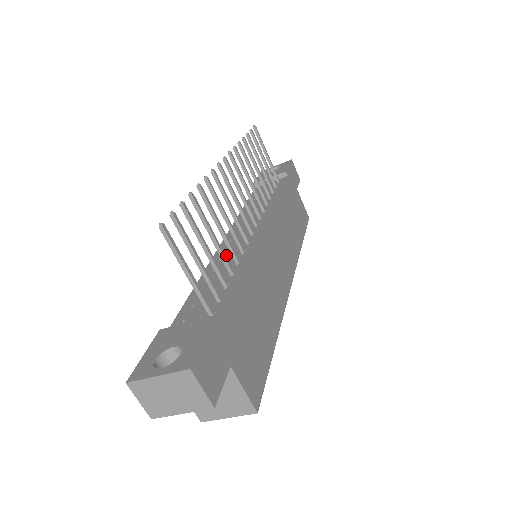
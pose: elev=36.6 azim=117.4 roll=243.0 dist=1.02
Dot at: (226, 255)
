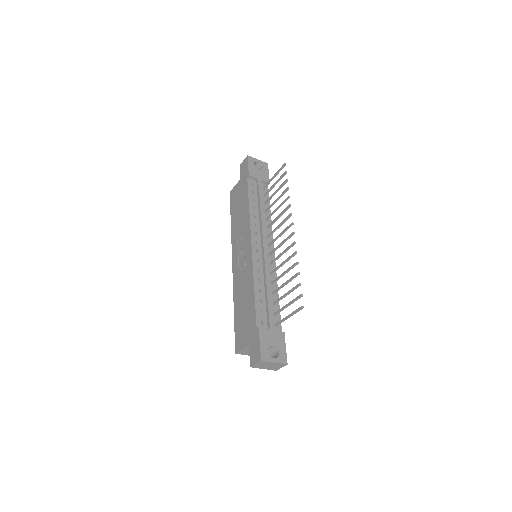
Dot at: (268, 275)
